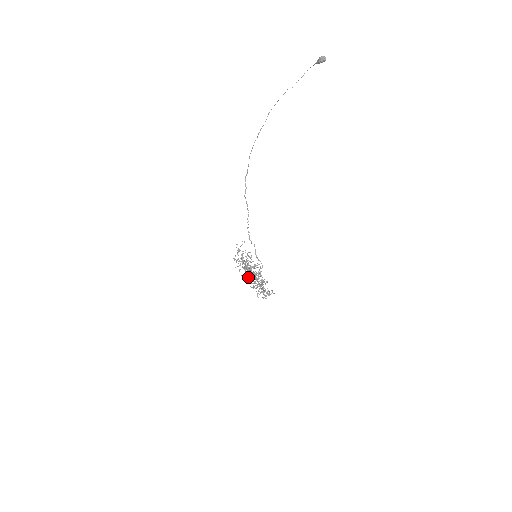
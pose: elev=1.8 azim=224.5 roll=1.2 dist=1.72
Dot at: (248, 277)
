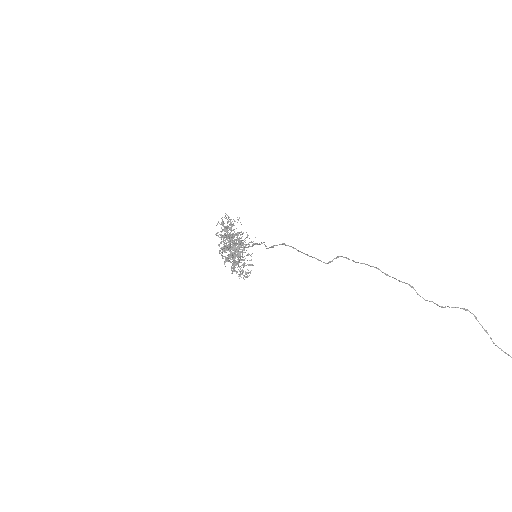
Dot at: (227, 259)
